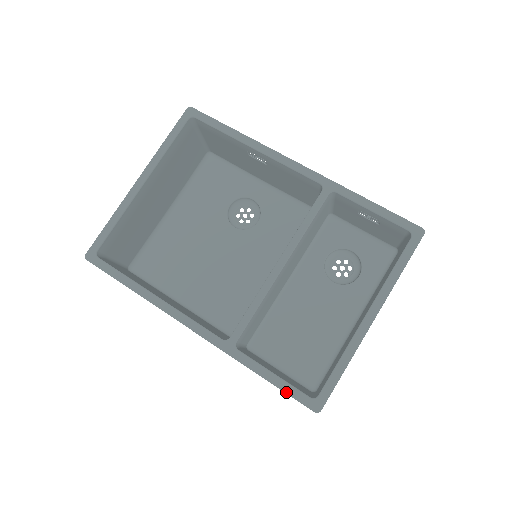
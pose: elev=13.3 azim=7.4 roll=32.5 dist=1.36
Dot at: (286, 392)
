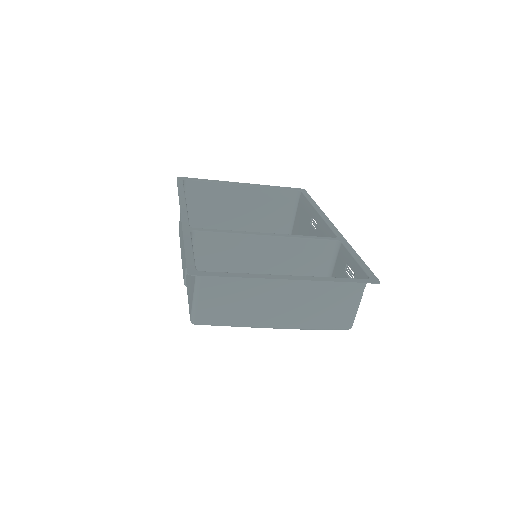
Dot at: (186, 257)
